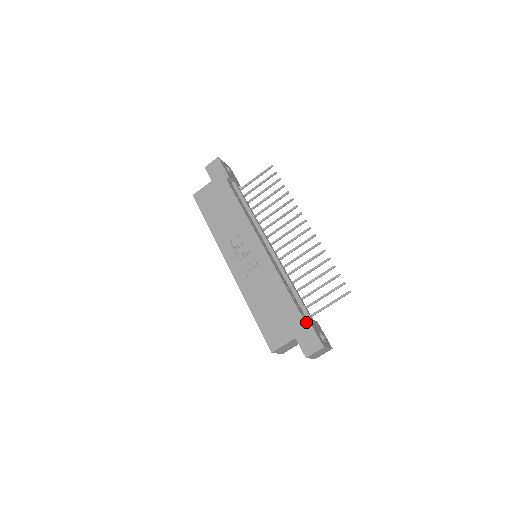
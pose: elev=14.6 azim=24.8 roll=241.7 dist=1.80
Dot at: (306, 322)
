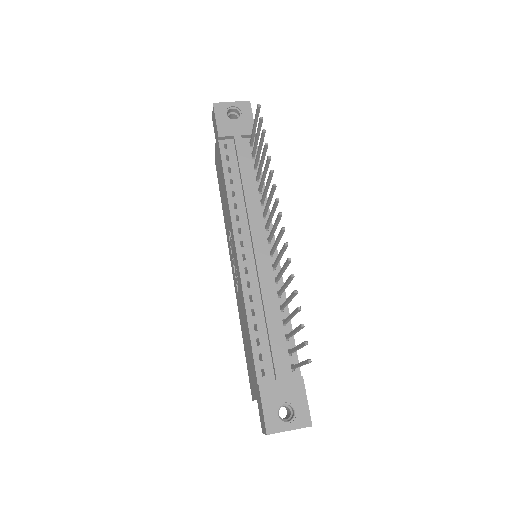
Dot at: (258, 388)
